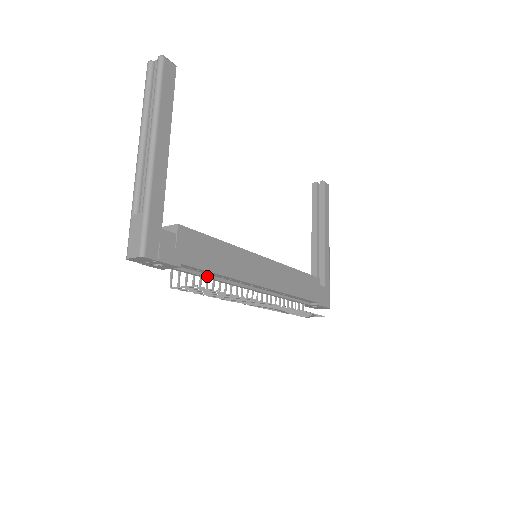
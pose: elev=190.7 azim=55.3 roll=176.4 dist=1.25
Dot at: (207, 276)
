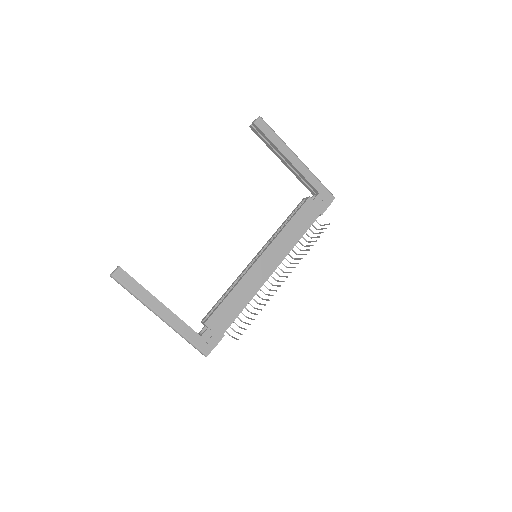
Dot at: occluded
